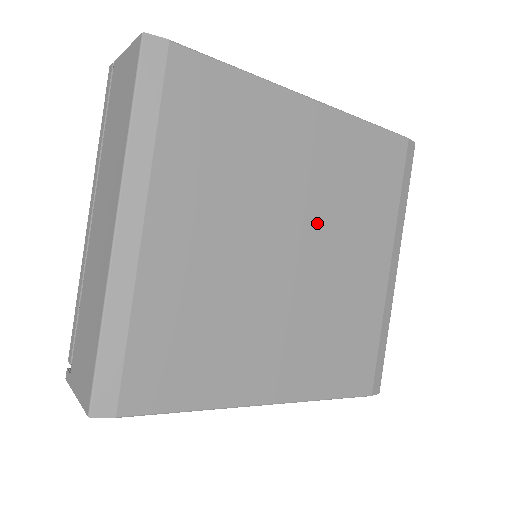
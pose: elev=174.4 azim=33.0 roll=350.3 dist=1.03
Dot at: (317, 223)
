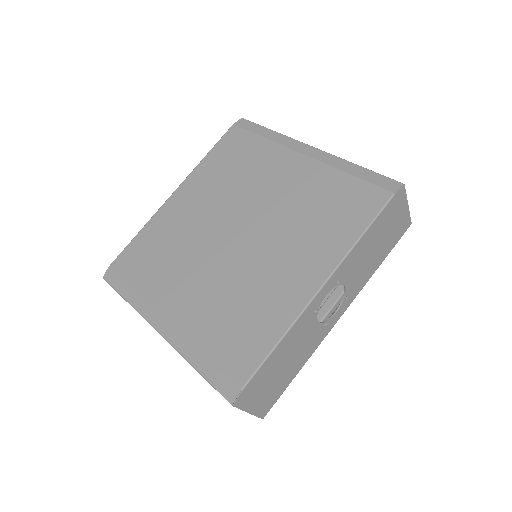
Dot at: (234, 208)
